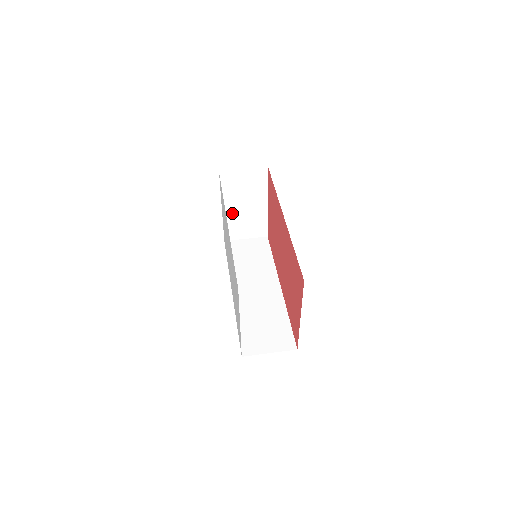
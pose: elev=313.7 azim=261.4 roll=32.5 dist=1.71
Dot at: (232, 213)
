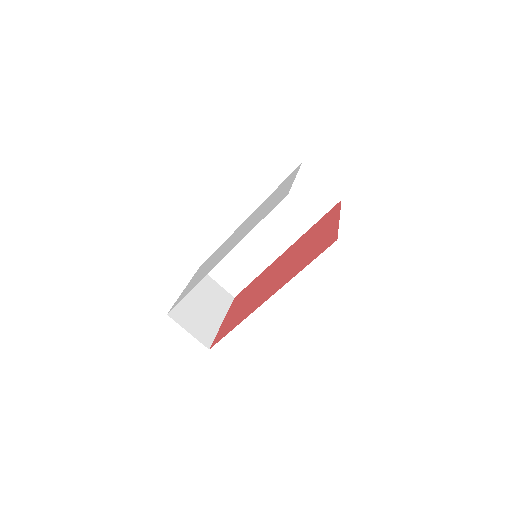
Dot at: occluded
